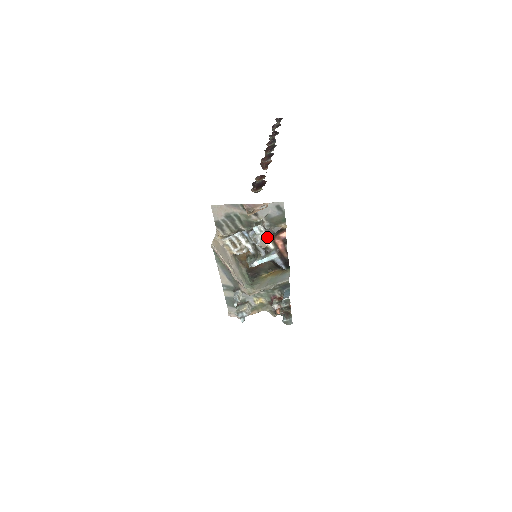
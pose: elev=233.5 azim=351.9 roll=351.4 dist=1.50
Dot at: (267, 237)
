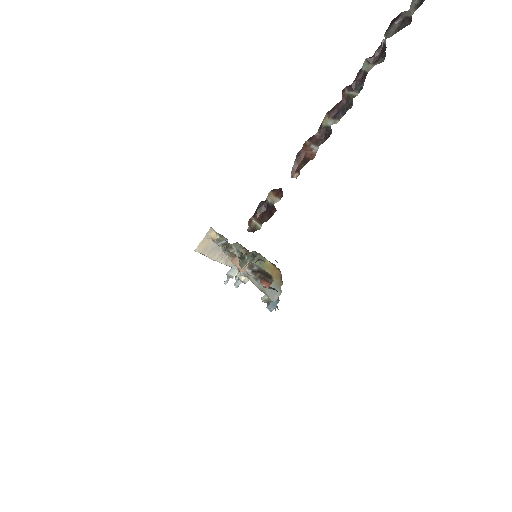
Dot at: (252, 274)
